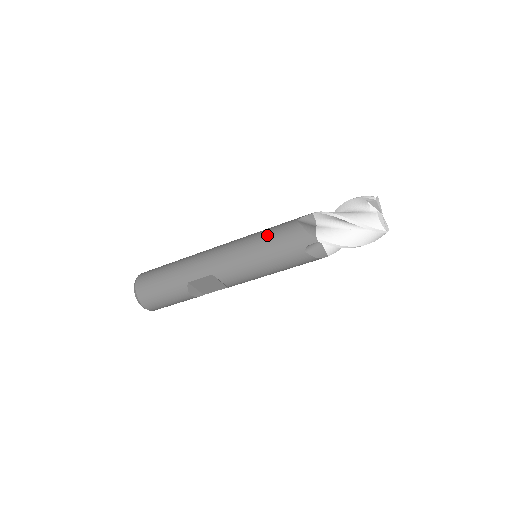
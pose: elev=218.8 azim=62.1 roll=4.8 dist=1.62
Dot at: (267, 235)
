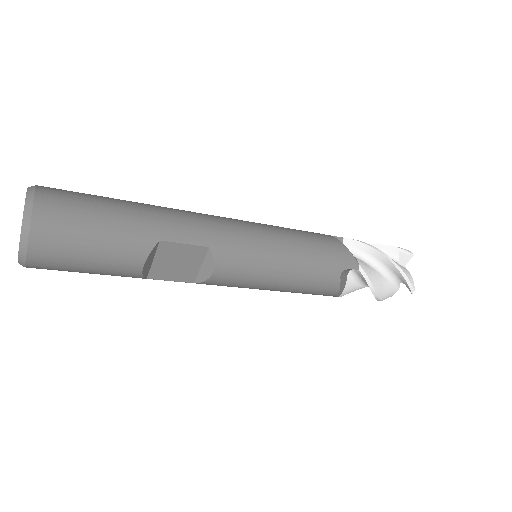
Dot at: (299, 233)
